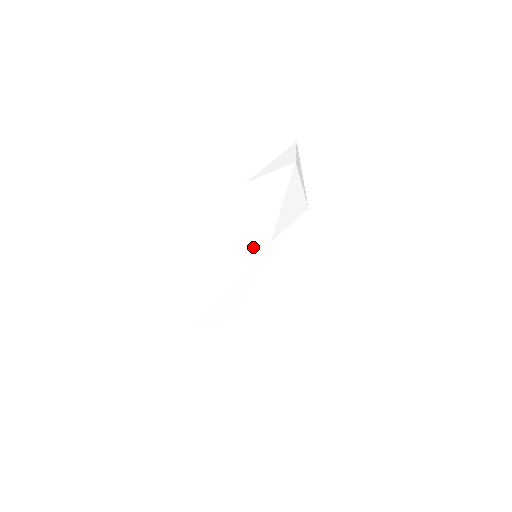
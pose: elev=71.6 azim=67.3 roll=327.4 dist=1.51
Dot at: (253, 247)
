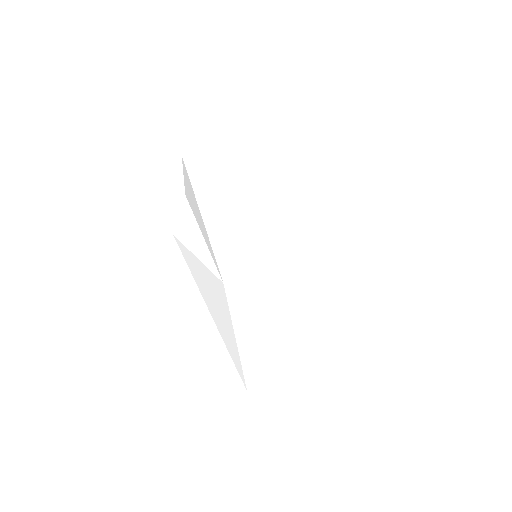
Dot at: (220, 292)
